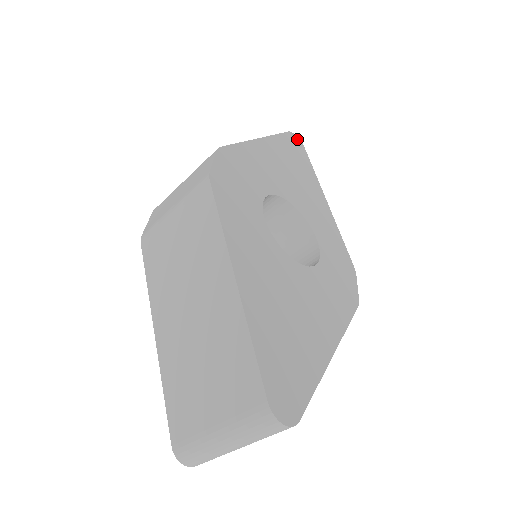
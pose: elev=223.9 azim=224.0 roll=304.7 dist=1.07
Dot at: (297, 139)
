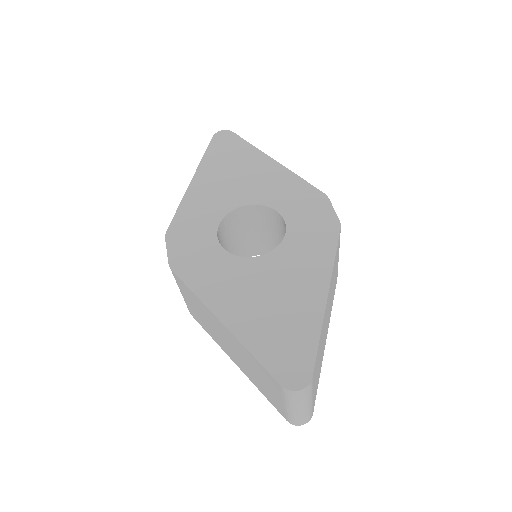
Dot at: (223, 133)
